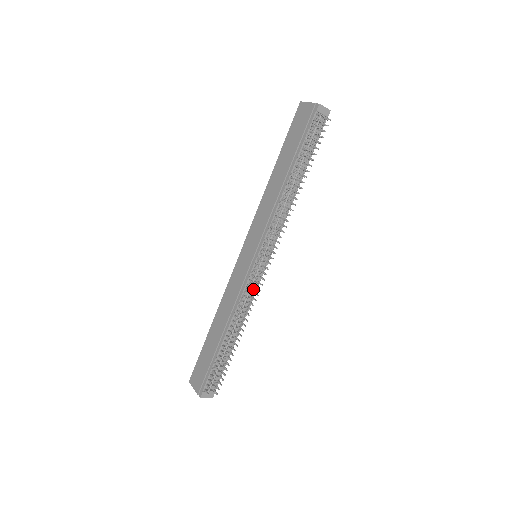
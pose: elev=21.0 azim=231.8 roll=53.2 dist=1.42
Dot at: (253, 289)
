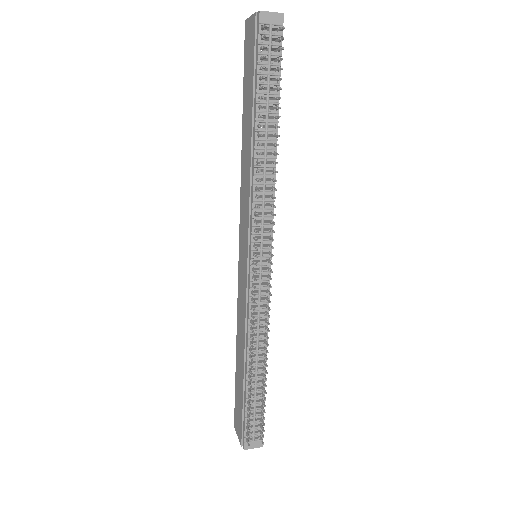
Dot at: (263, 302)
